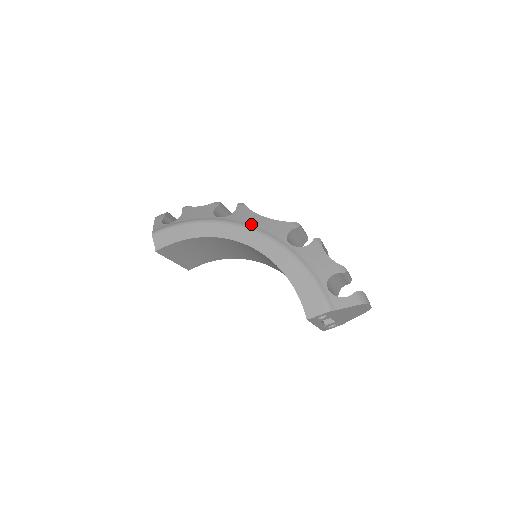
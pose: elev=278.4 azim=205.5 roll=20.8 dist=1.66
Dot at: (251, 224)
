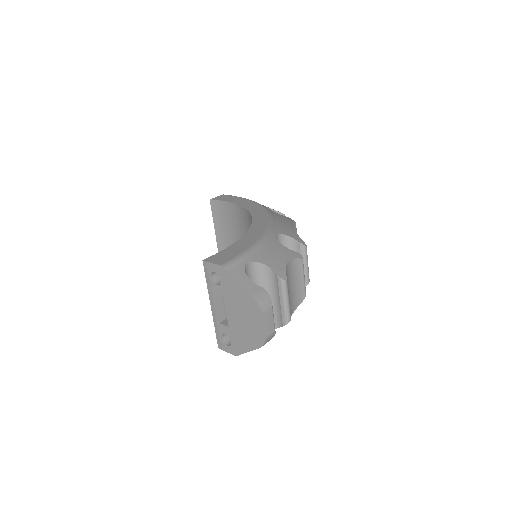
Dot at: (275, 217)
